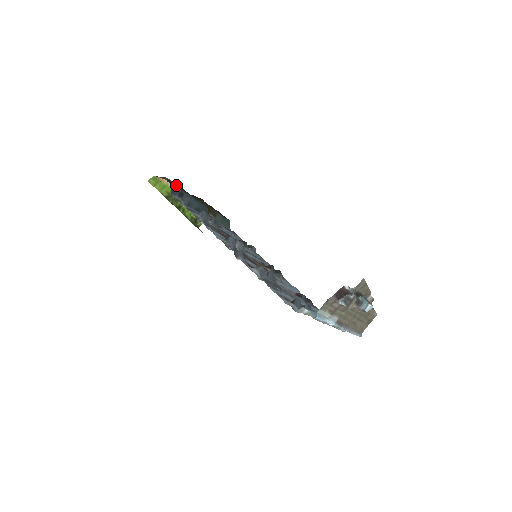
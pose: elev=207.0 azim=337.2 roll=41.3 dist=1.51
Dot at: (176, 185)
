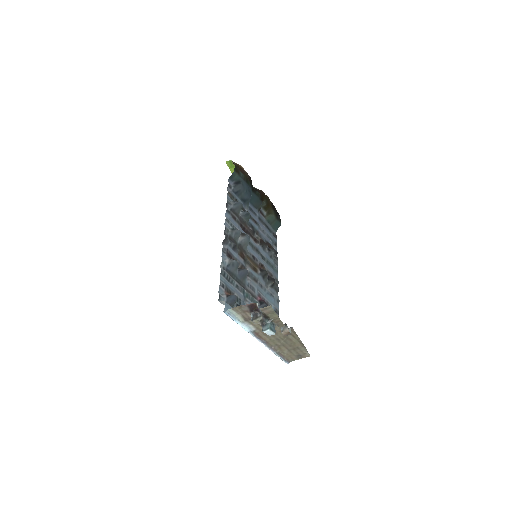
Dot at: (242, 174)
